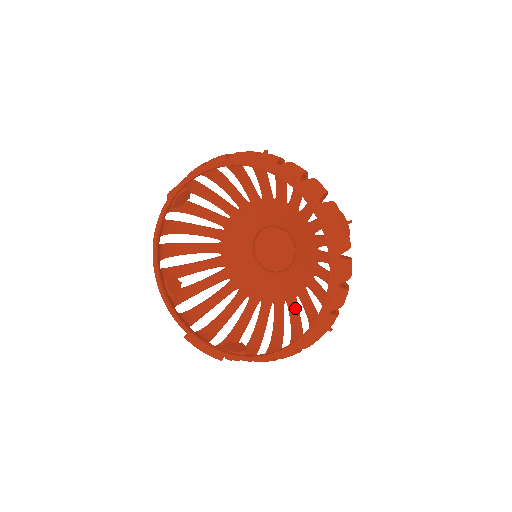
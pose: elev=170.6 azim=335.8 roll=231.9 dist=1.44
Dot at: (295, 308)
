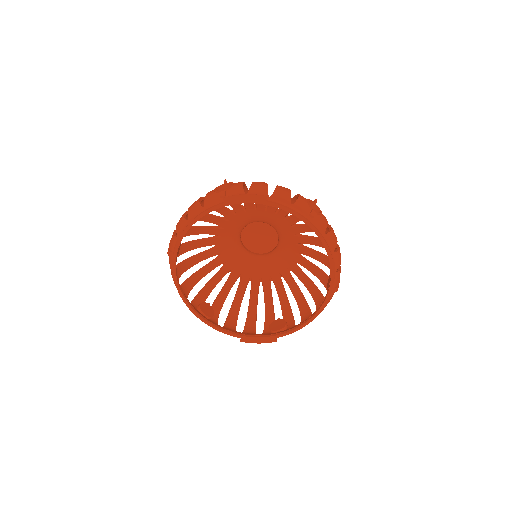
Dot at: (301, 273)
